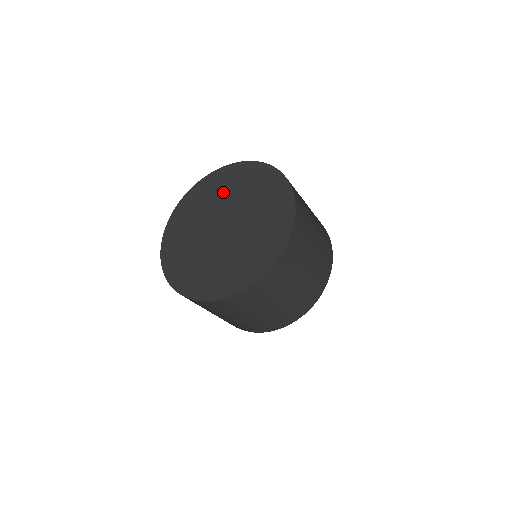
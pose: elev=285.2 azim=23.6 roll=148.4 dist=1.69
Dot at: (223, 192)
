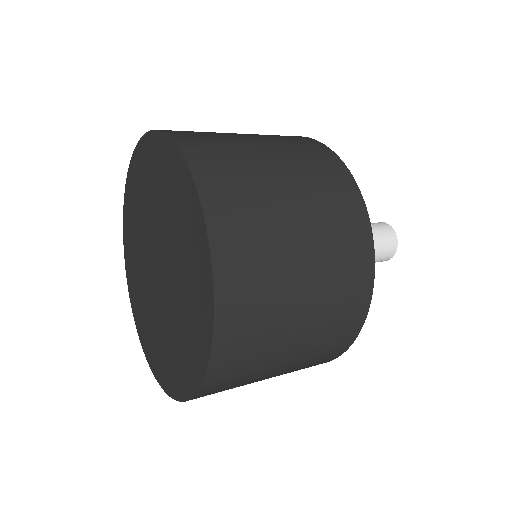
Dot at: (139, 281)
